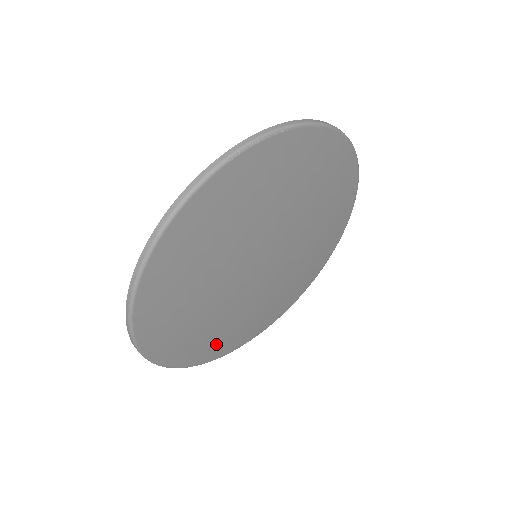
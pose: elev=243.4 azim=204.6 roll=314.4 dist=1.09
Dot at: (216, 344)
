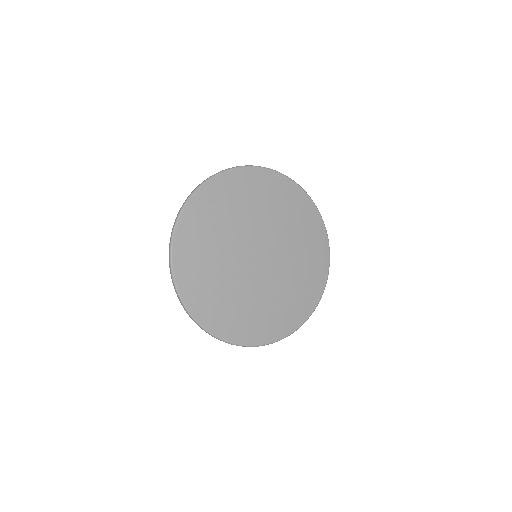
Dot at: (289, 314)
